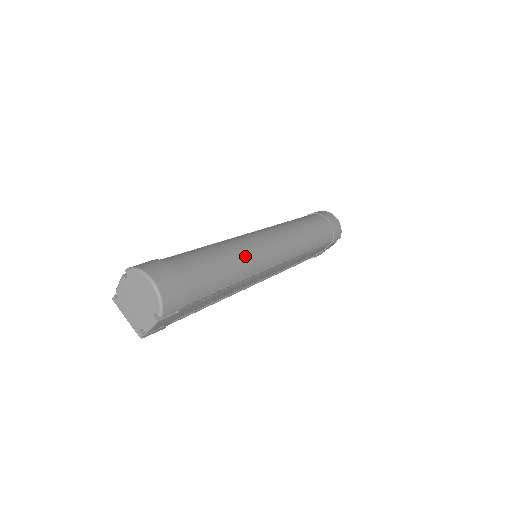
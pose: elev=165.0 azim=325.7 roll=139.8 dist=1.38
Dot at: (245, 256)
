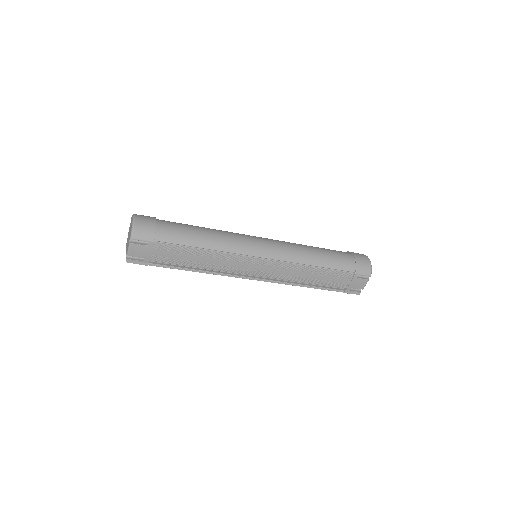
Dot at: (226, 237)
